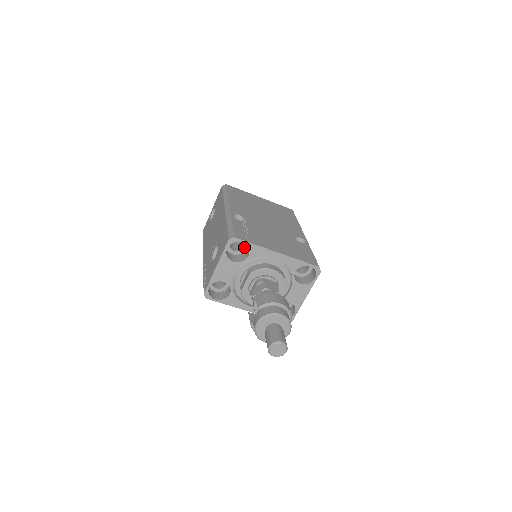
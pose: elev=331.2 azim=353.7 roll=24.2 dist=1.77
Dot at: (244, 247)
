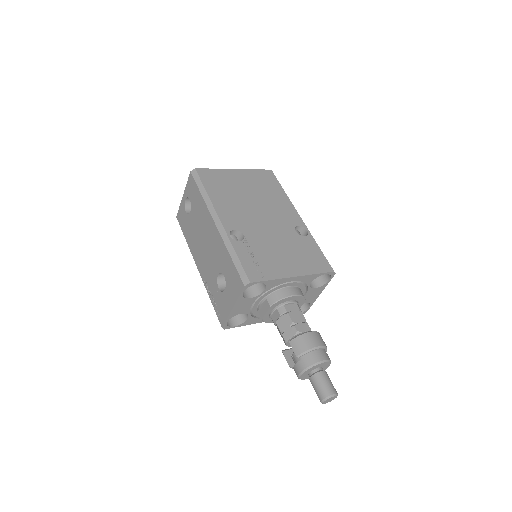
Dot at: occluded
